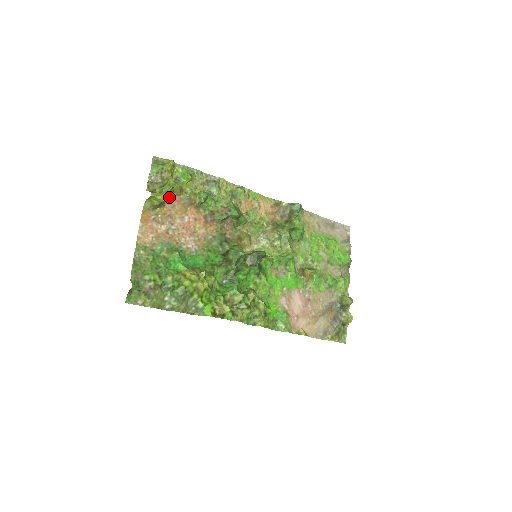
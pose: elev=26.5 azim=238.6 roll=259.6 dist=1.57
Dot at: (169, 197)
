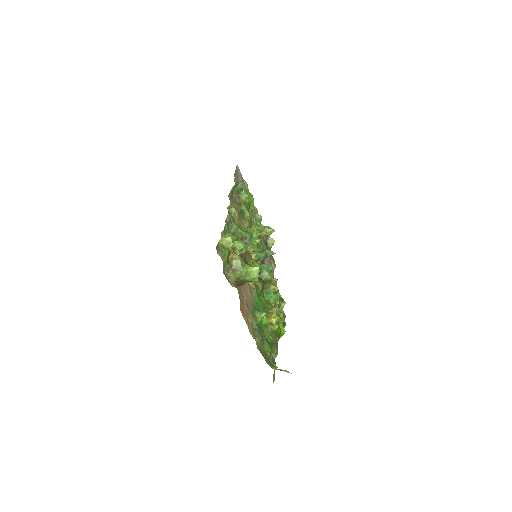
Dot at: occluded
